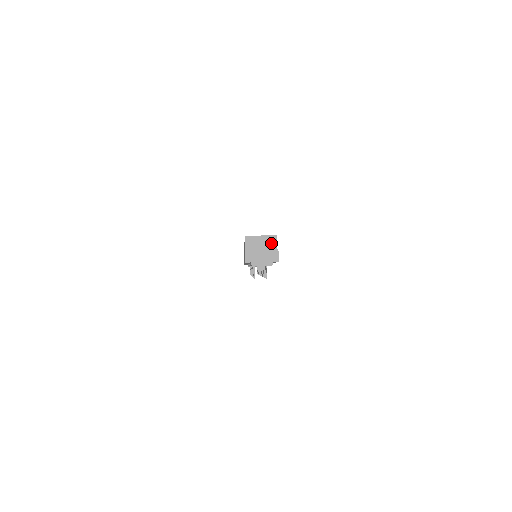
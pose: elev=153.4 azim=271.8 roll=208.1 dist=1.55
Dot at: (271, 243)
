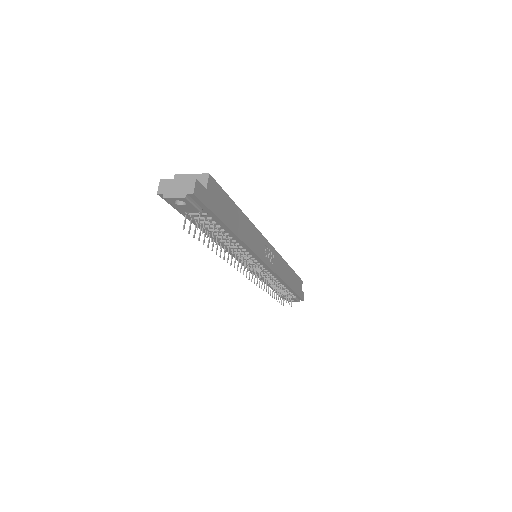
Dot at: (201, 182)
